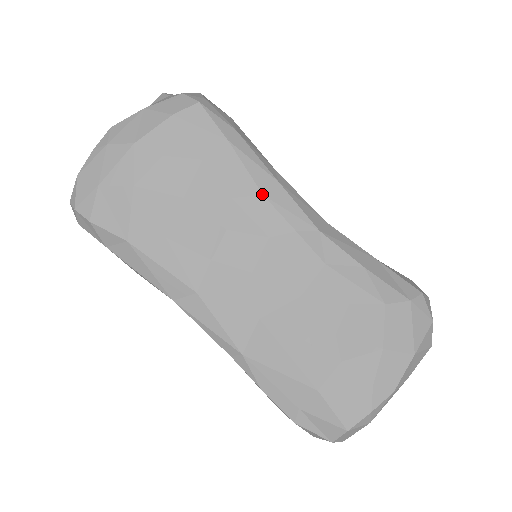
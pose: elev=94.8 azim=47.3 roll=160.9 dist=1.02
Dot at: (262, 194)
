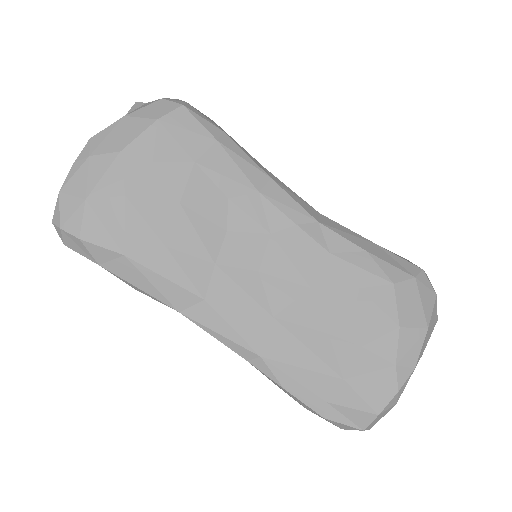
Dot at: (258, 191)
